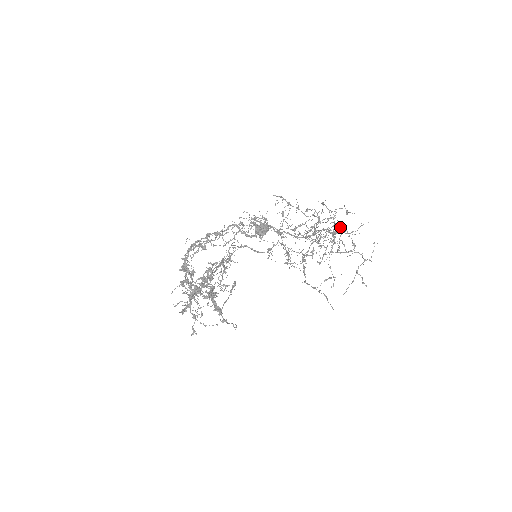
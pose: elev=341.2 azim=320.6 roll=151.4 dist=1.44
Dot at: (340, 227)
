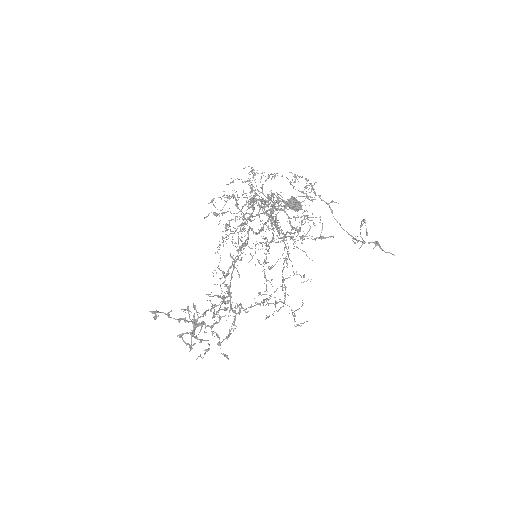
Dot at: occluded
